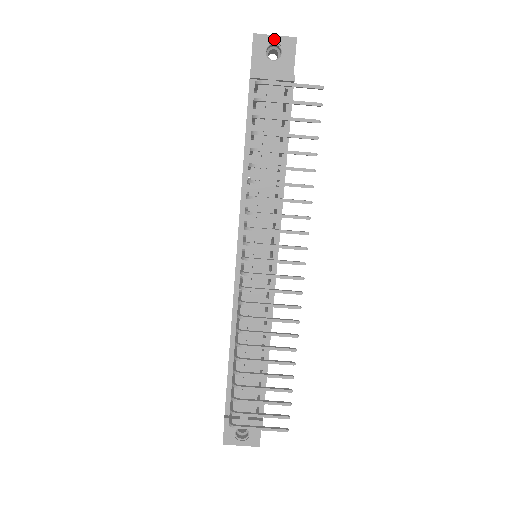
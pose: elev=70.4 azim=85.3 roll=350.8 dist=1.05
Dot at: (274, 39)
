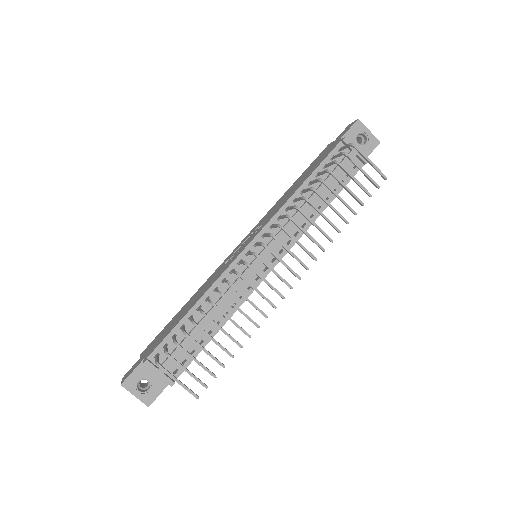
Dot at: (367, 132)
